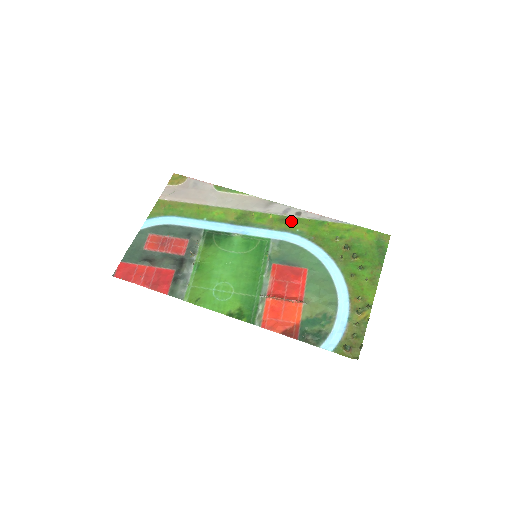
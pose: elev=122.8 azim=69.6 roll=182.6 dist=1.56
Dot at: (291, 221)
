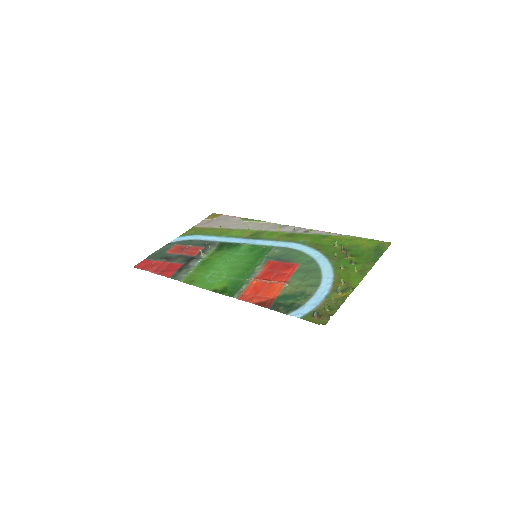
Dot at: (297, 235)
